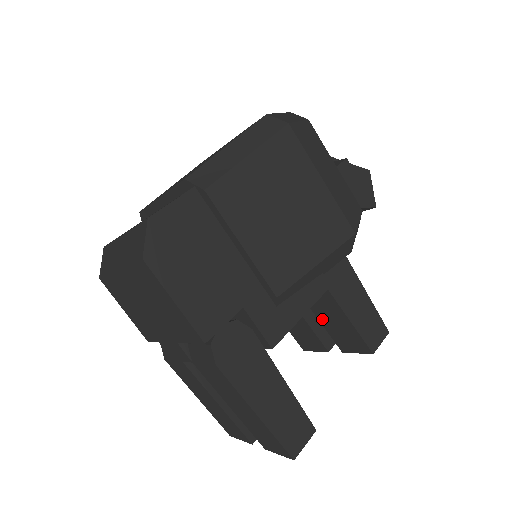
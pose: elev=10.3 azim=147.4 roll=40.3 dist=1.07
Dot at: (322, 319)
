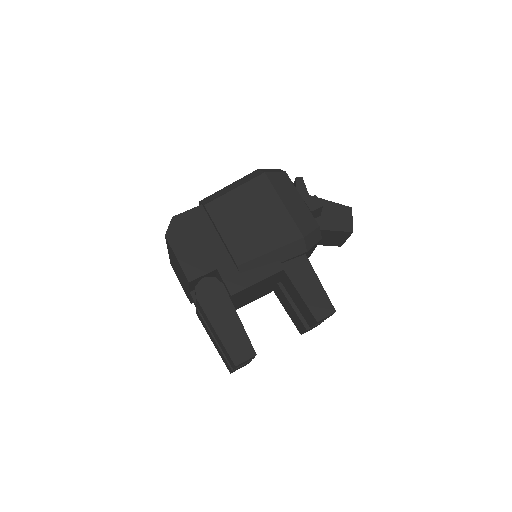
Dot at: (294, 300)
